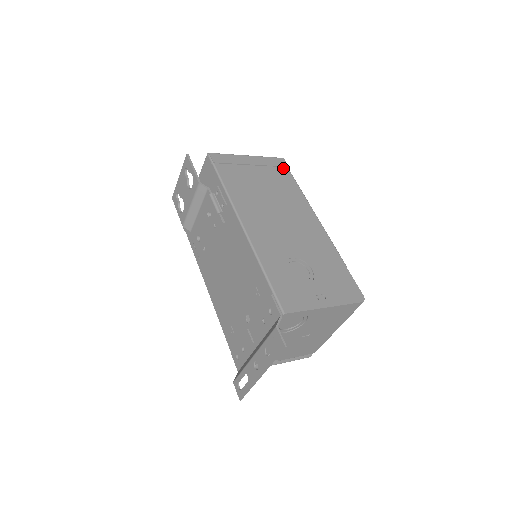
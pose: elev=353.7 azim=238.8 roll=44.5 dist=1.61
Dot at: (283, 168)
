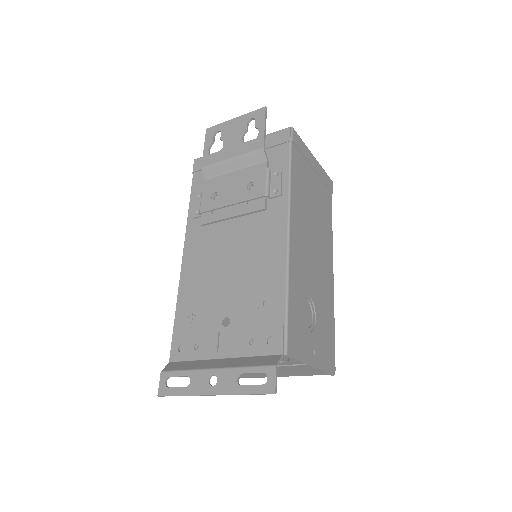
Dot at: (329, 192)
